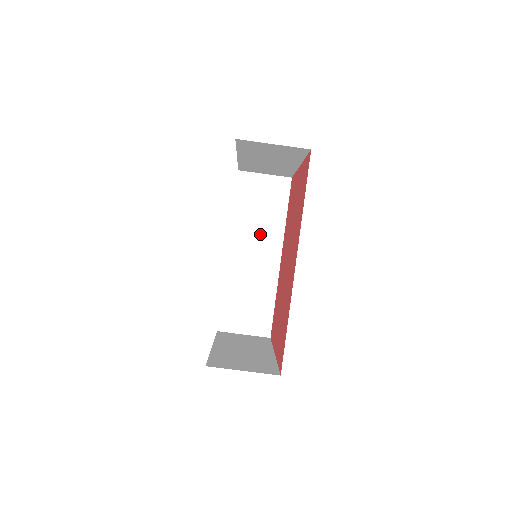
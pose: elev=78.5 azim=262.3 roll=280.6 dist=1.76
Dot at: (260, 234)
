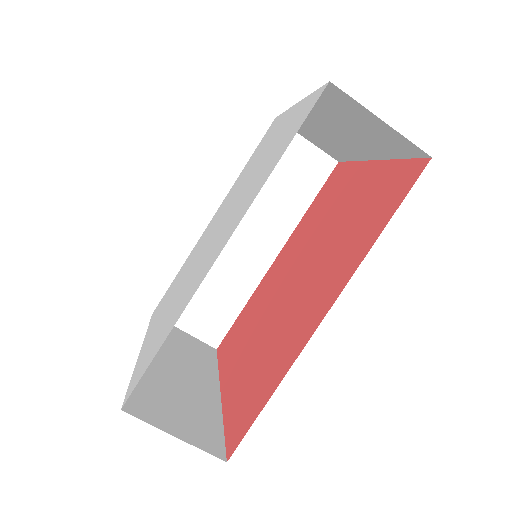
Dot at: (264, 215)
